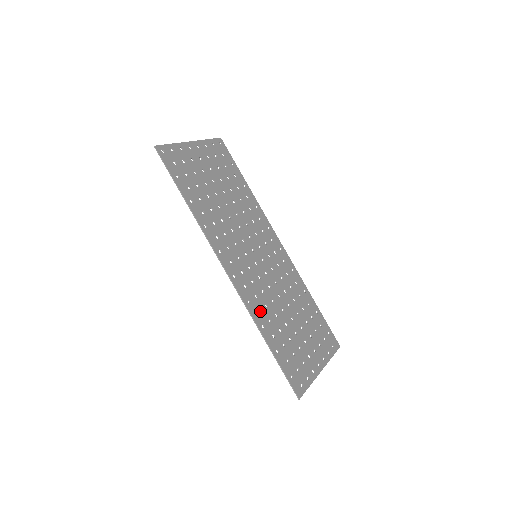
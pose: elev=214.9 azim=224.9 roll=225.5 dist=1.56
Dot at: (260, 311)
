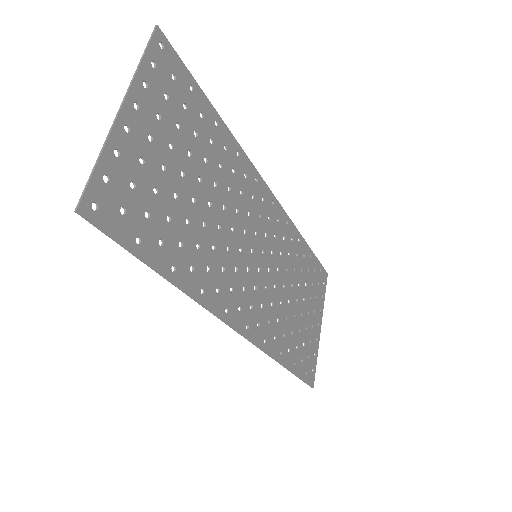
Dot at: (275, 337)
